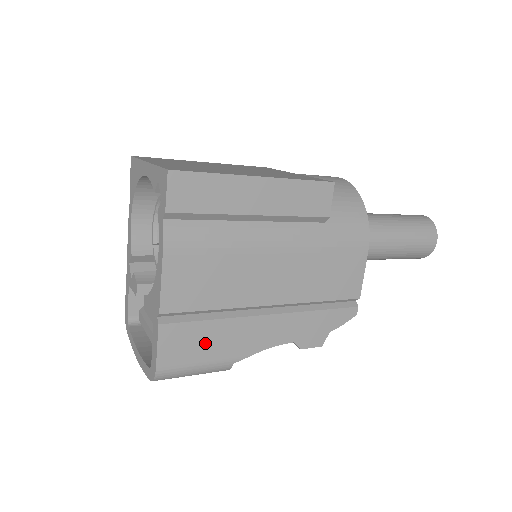
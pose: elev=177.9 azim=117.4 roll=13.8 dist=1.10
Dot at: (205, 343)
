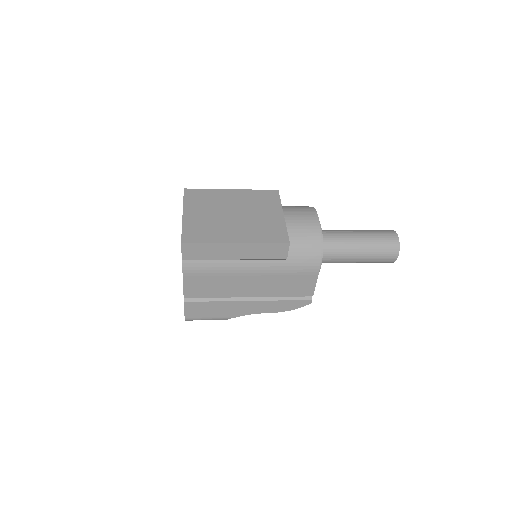
Dot at: (210, 310)
